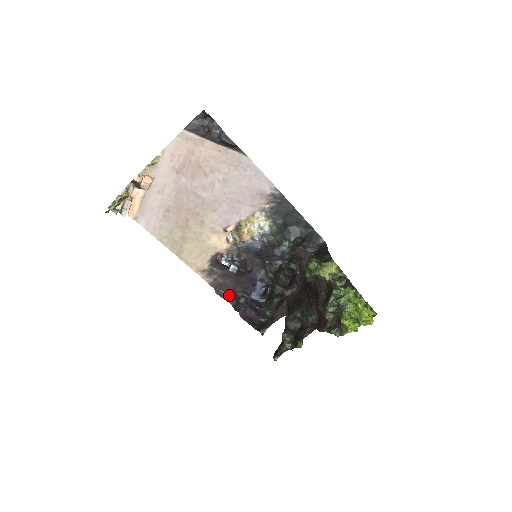
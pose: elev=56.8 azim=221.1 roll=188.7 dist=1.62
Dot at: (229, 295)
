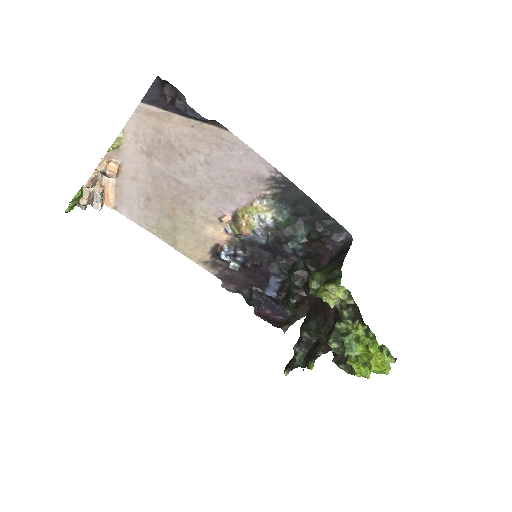
Dot at: (240, 288)
